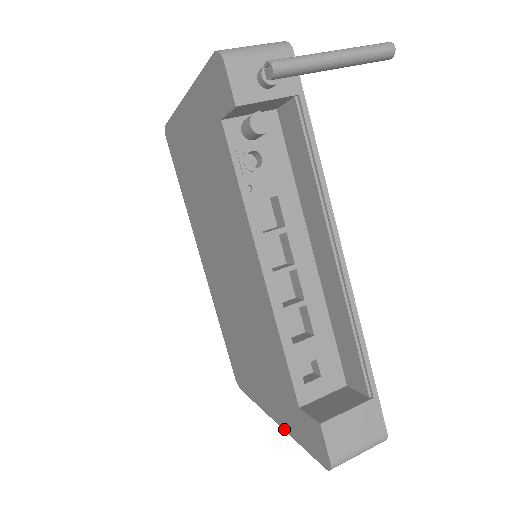
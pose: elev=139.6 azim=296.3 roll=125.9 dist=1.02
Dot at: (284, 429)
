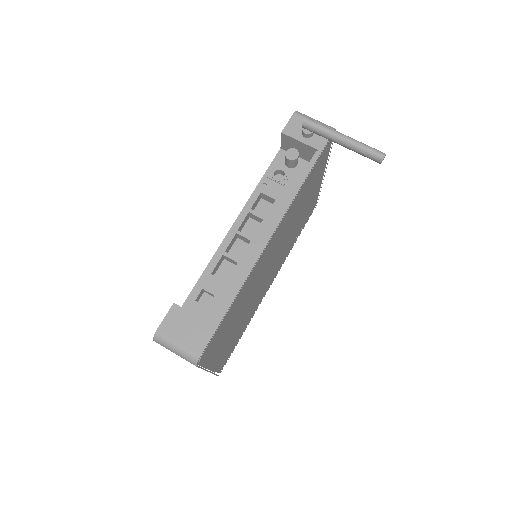
Dot at: occluded
